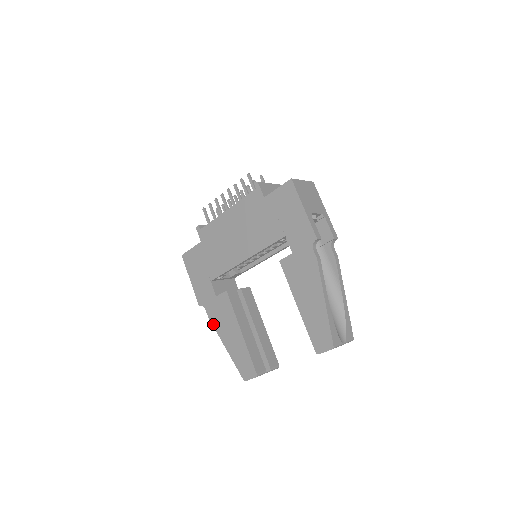
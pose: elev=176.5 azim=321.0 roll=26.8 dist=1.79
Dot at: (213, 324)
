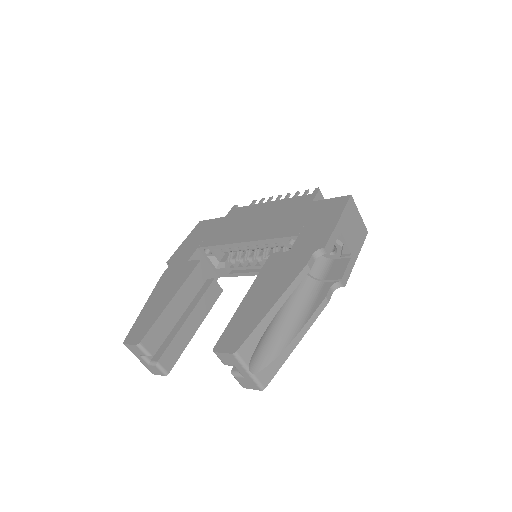
Dot at: (159, 281)
